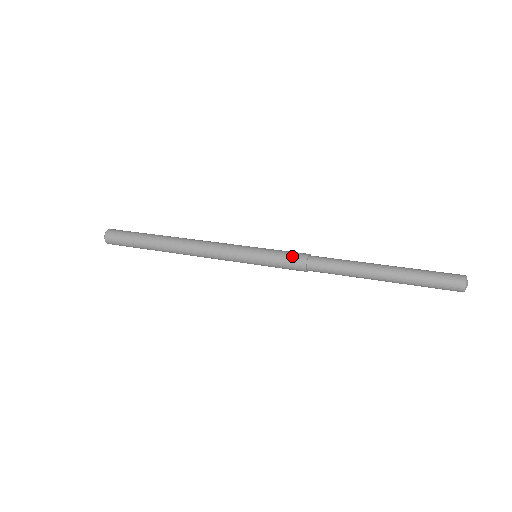
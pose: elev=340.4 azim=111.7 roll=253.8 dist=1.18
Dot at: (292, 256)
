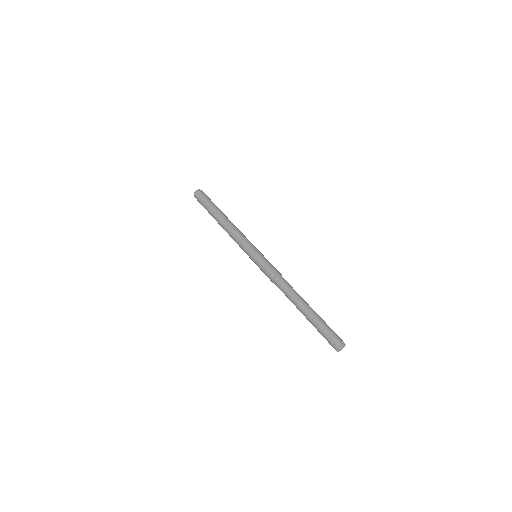
Dot at: (267, 272)
